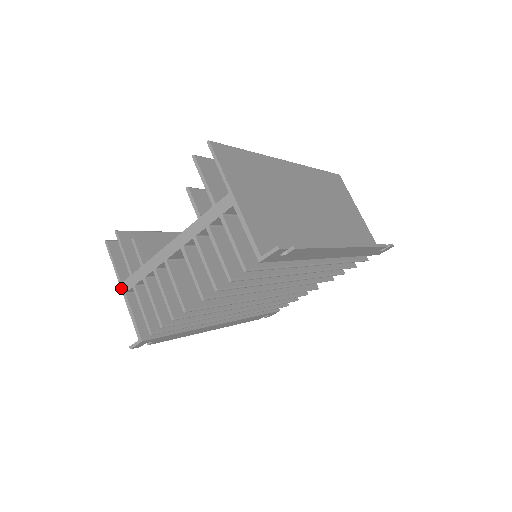
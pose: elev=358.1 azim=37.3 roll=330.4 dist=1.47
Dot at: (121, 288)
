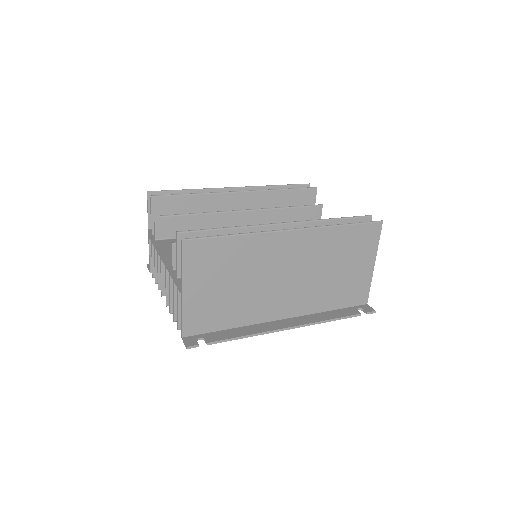
Dot at: (148, 232)
